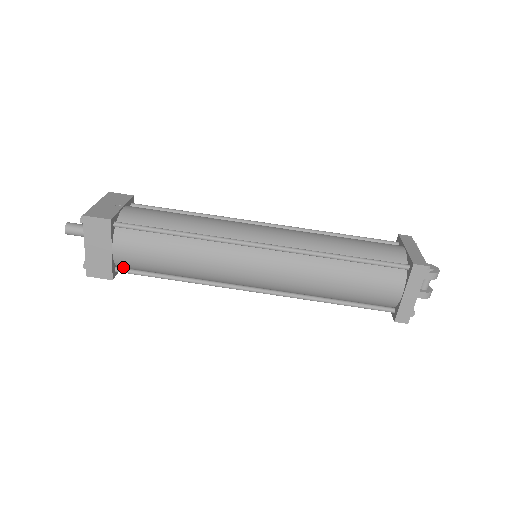
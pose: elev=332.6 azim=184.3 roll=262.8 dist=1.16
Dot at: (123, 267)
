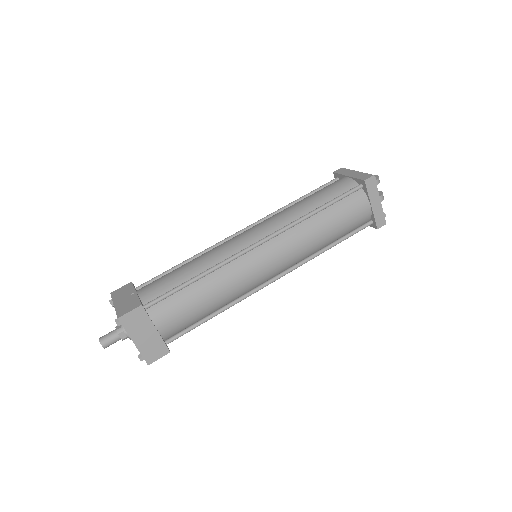
Dot at: (169, 337)
